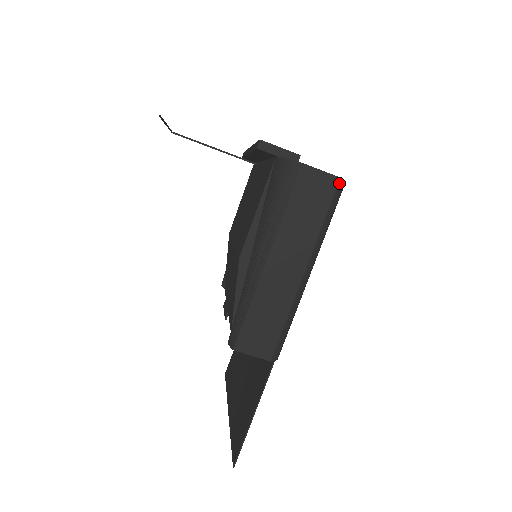
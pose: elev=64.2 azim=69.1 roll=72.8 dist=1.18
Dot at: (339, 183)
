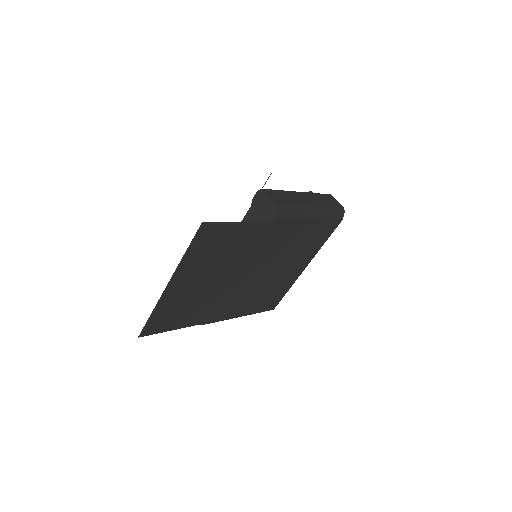
Dot at: (343, 209)
